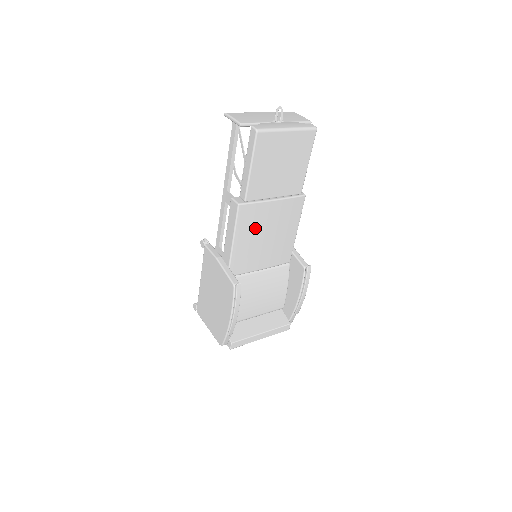
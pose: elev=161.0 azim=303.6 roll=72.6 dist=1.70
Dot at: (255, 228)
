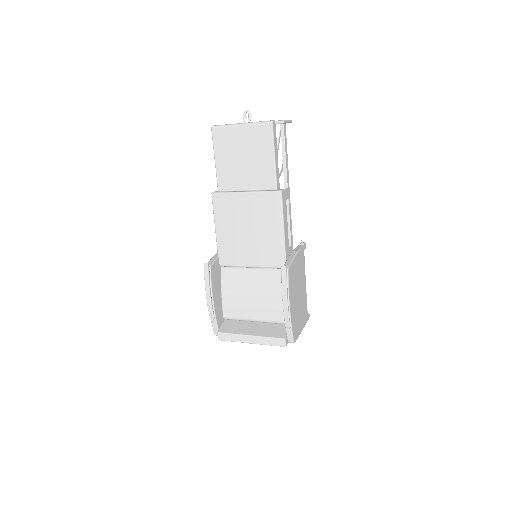
Dot at: (233, 219)
